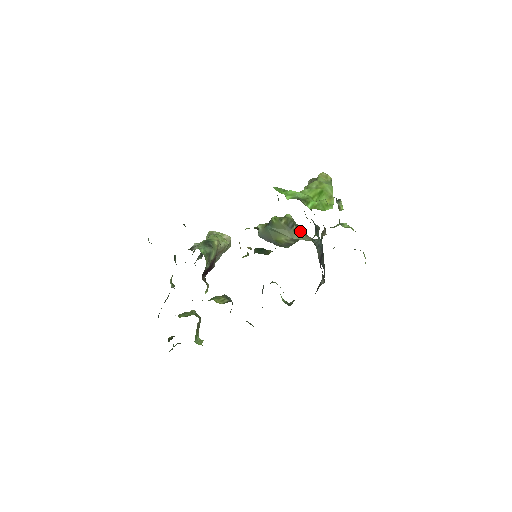
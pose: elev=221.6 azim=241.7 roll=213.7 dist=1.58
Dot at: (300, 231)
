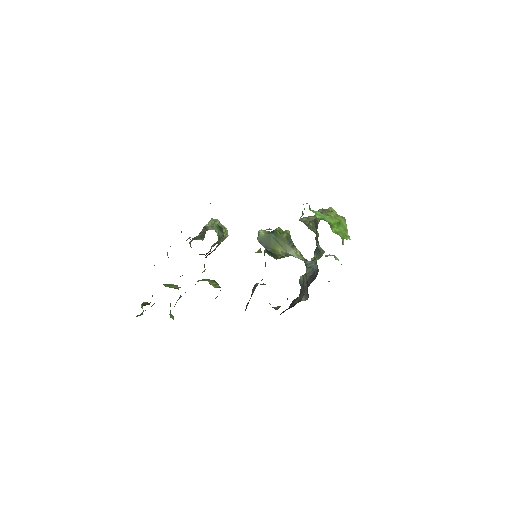
Dot at: (296, 249)
